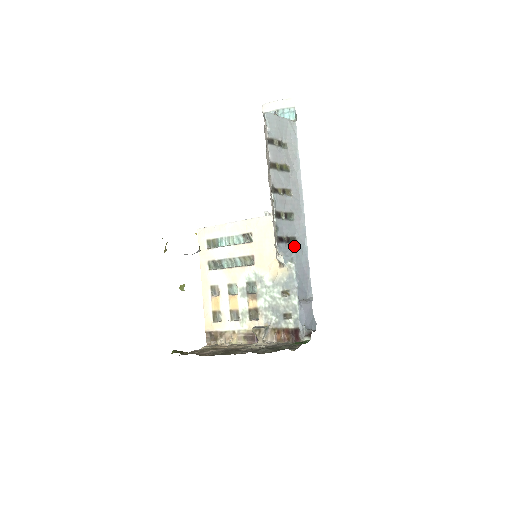
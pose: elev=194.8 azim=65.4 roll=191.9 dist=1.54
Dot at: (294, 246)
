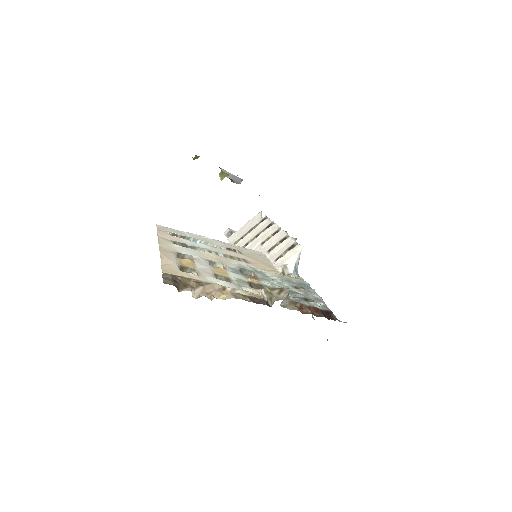
Dot at: occluded
